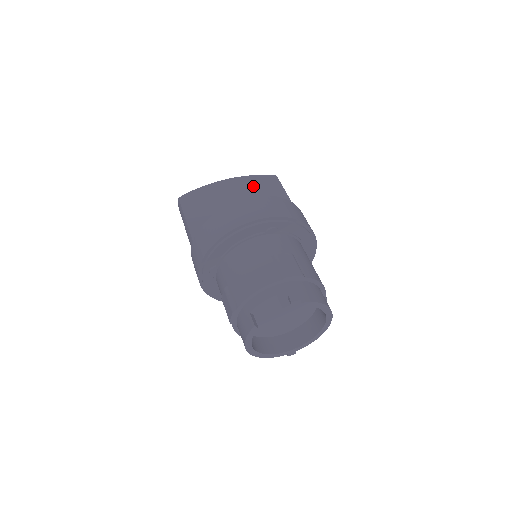
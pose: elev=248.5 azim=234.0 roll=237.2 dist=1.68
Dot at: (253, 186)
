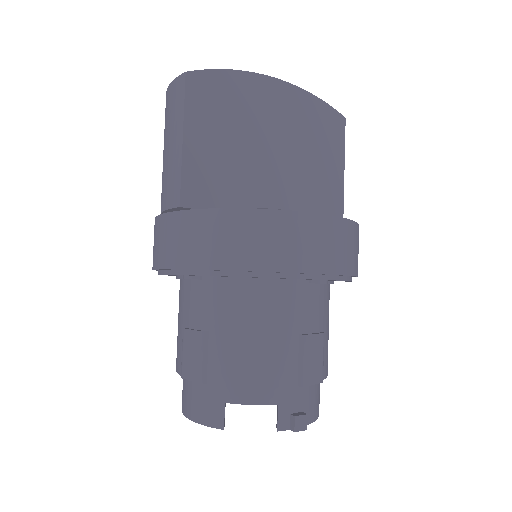
Dot at: (308, 122)
